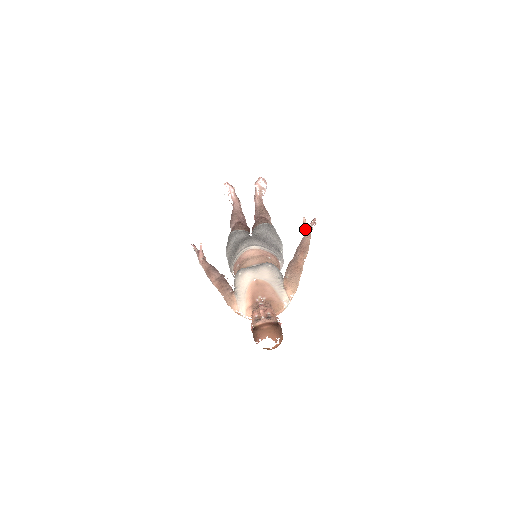
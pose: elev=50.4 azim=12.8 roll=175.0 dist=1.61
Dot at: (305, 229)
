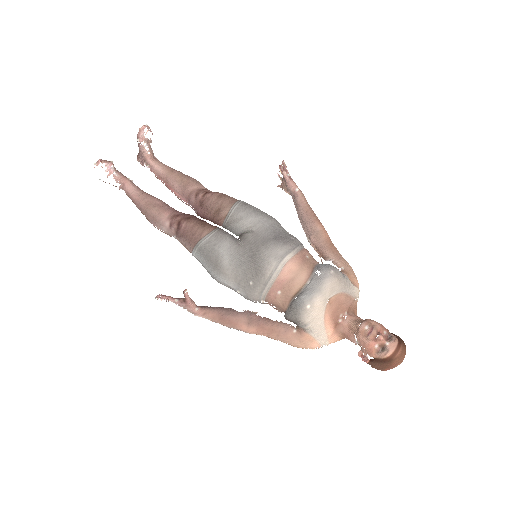
Dot at: (292, 186)
